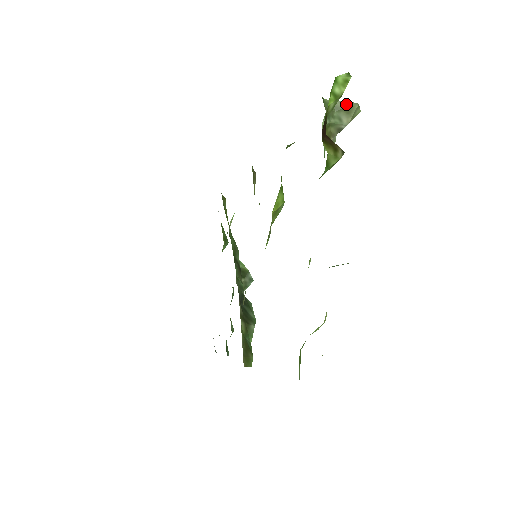
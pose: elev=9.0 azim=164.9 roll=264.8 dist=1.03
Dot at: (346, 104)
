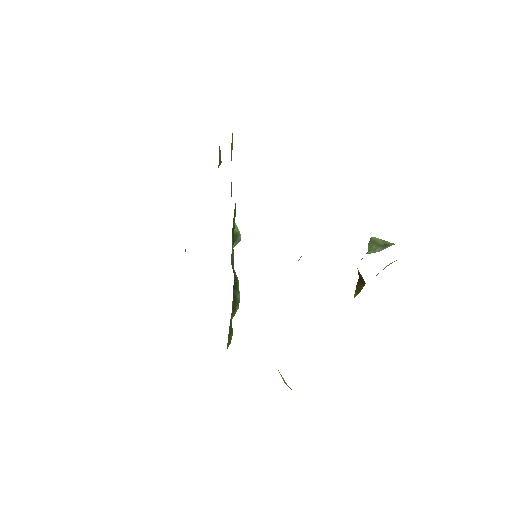
Dot at: (386, 243)
